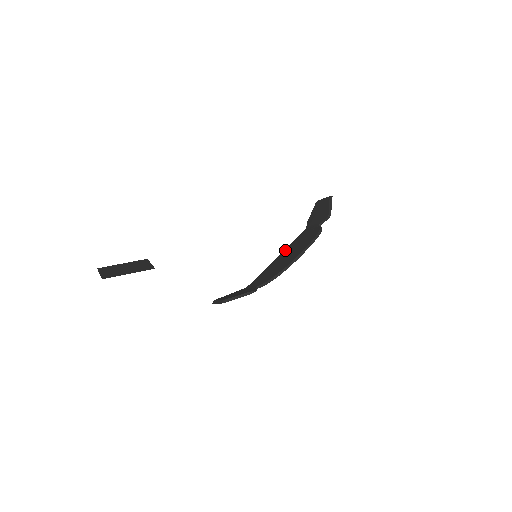
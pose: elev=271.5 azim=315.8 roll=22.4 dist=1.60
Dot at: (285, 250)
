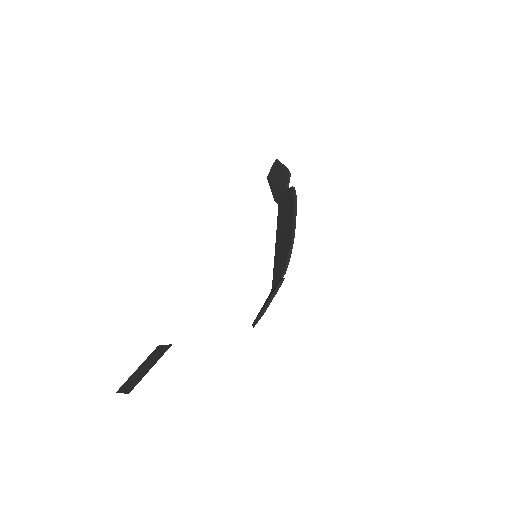
Dot at: (276, 234)
